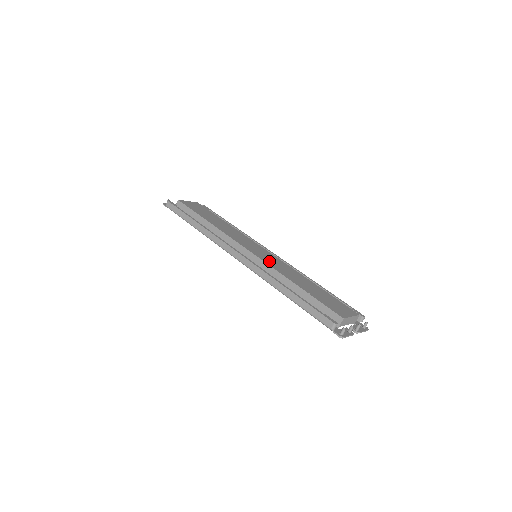
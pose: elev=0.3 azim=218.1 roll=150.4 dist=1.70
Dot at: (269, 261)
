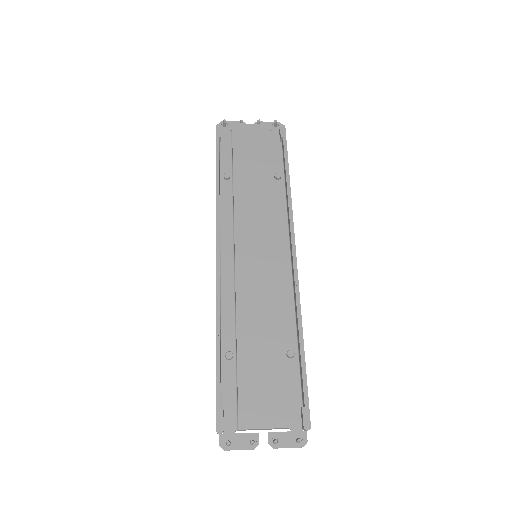
Dot at: (247, 280)
